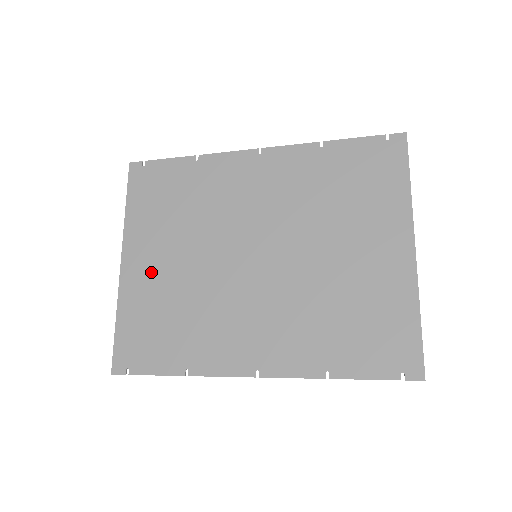
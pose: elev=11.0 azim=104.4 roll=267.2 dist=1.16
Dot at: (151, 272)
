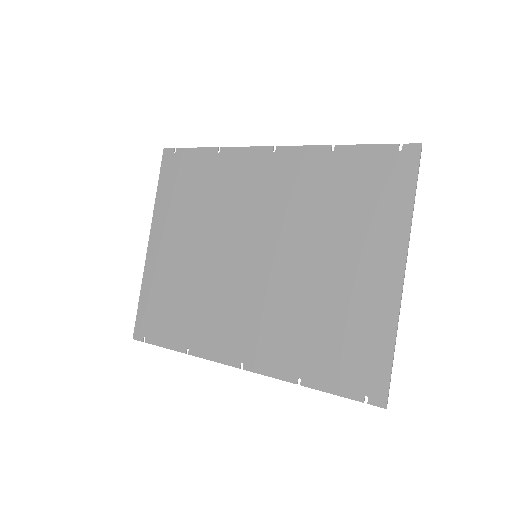
Dot at: (170, 256)
